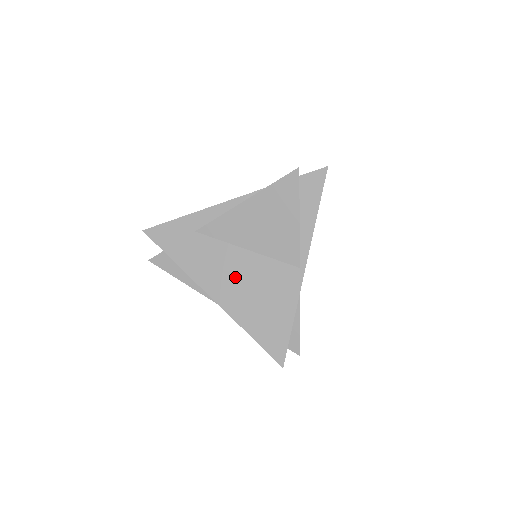
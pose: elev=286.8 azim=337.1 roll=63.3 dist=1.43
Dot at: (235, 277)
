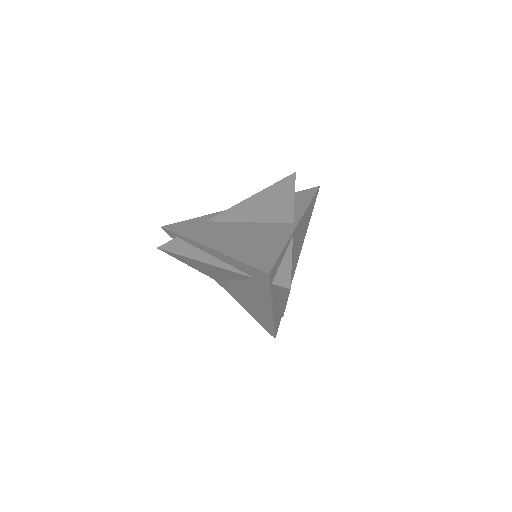
Dot at: (233, 235)
